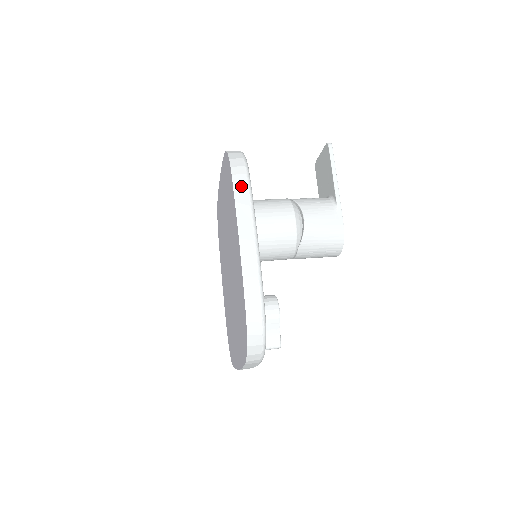
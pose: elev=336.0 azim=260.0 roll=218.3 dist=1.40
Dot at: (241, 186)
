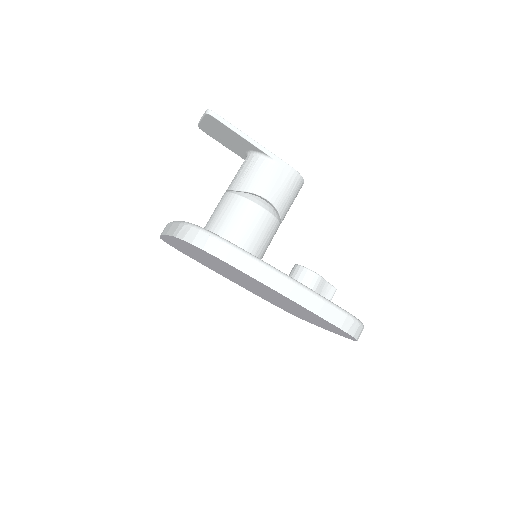
Dot at: (241, 261)
